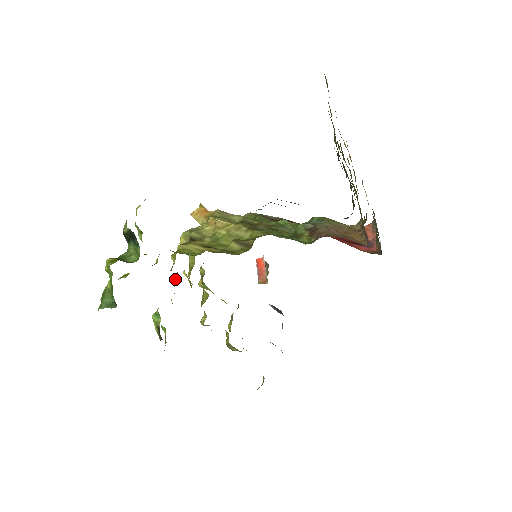
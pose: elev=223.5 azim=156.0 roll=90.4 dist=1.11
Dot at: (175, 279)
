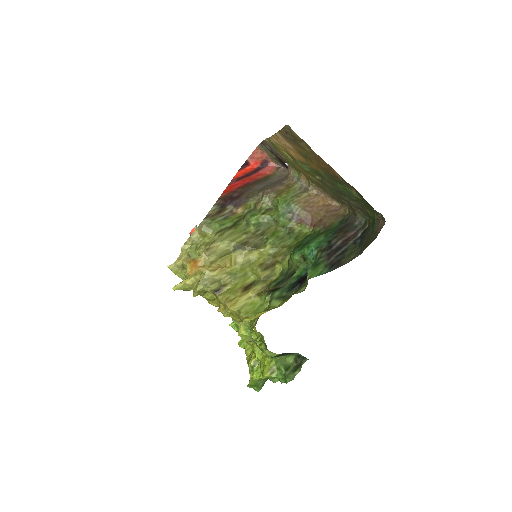
Dot at: occluded
